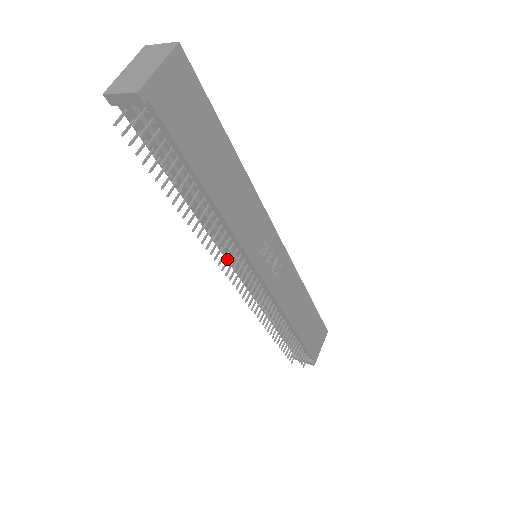
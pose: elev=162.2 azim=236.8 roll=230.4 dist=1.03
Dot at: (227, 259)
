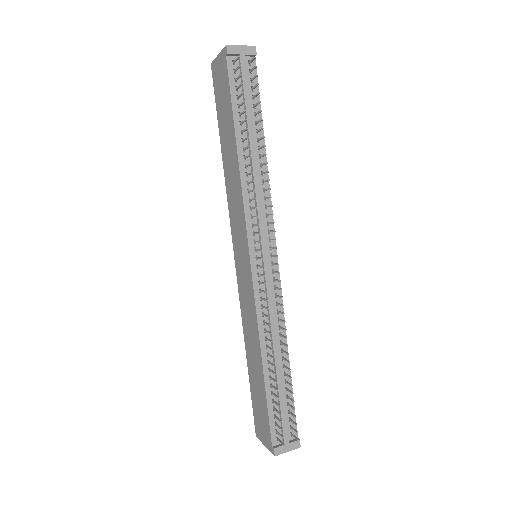
Dot at: (254, 232)
